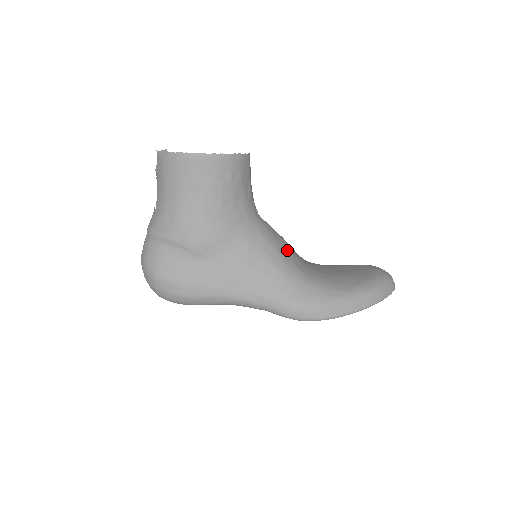
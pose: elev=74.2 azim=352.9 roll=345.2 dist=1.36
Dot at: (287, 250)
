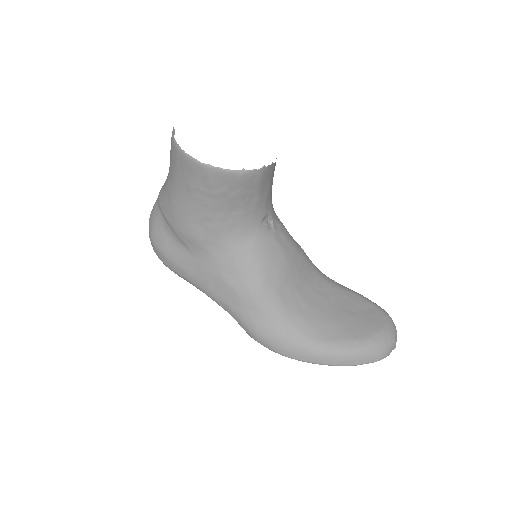
Dot at: (278, 272)
